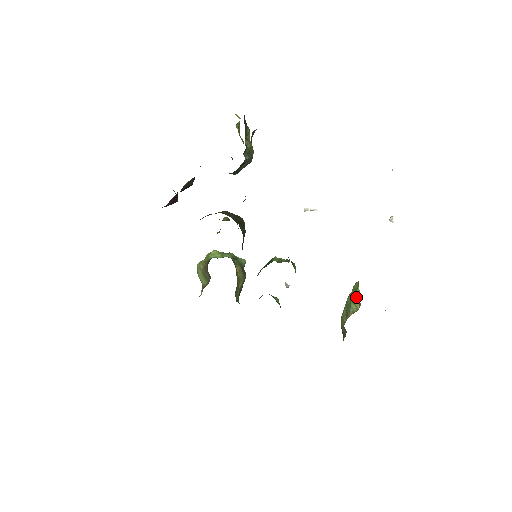
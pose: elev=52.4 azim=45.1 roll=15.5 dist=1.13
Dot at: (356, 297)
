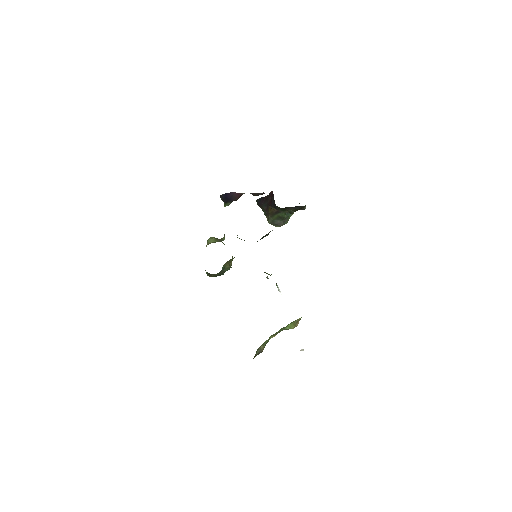
Dot at: (295, 322)
